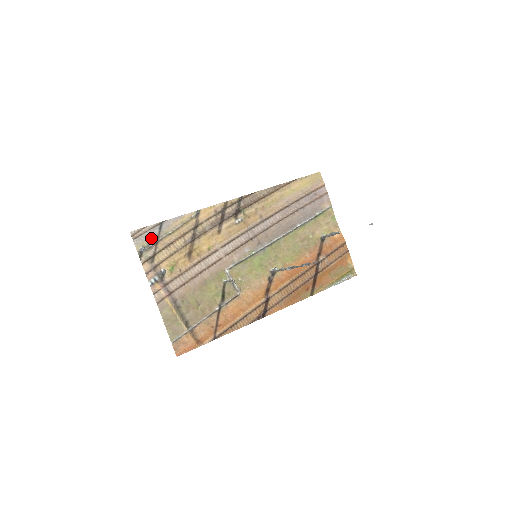
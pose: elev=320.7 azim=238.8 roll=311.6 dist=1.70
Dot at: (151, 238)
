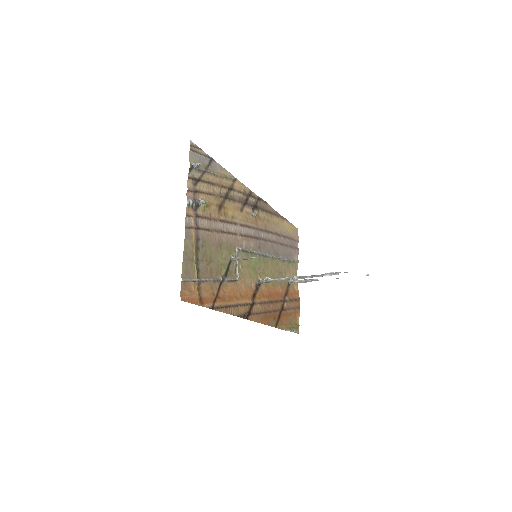
Dot at: (202, 163)
